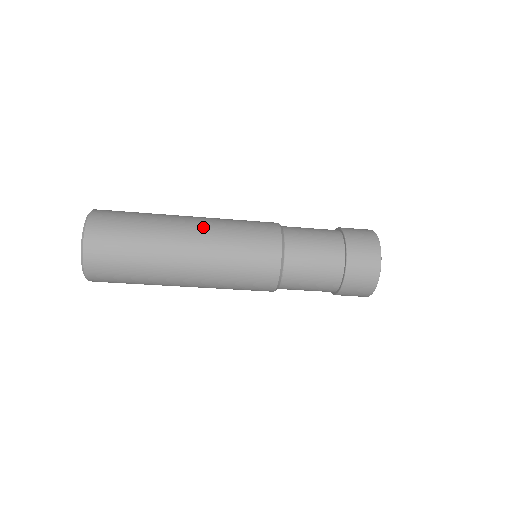
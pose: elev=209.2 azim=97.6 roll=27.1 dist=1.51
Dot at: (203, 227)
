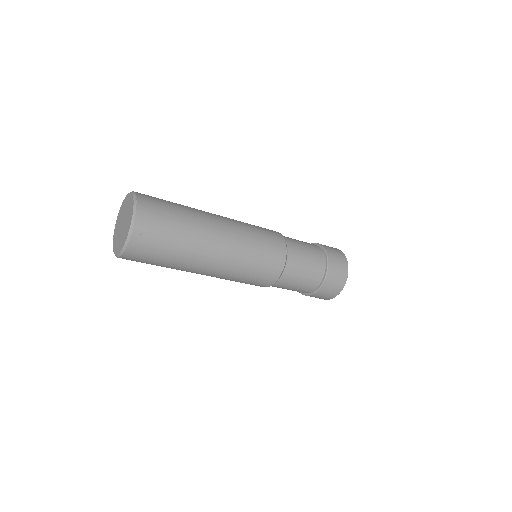
Dot at: (231, 232)
